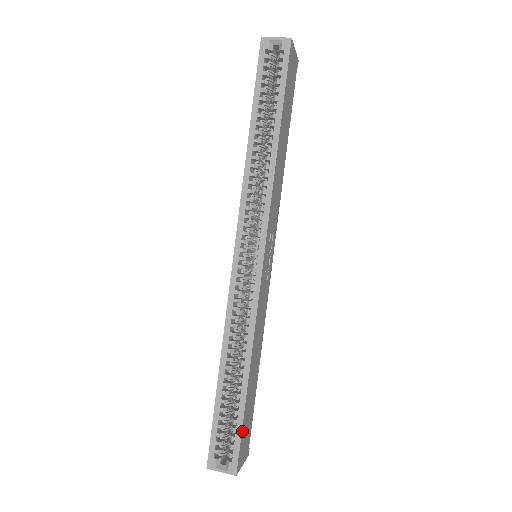
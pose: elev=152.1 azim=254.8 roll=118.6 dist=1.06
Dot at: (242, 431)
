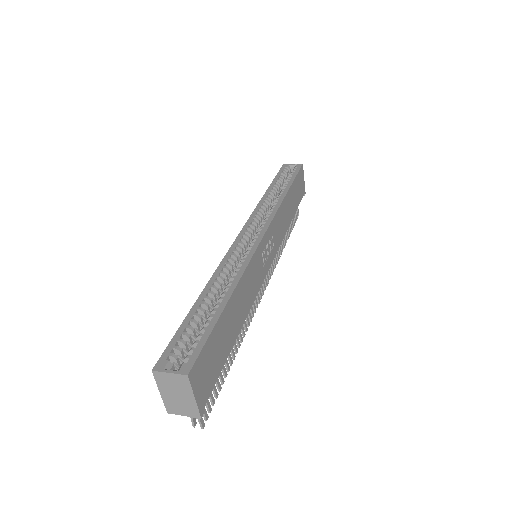
Dot at: (209, 338)
